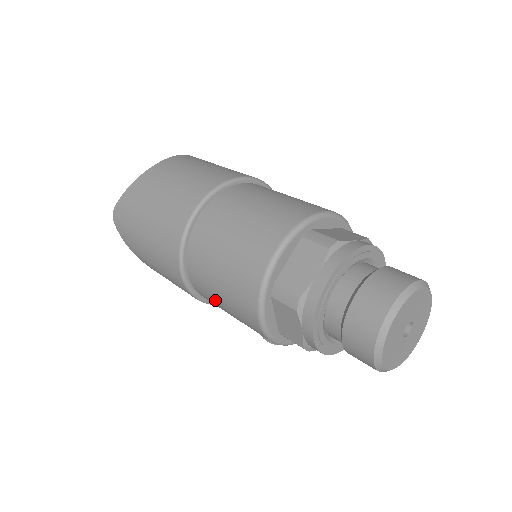
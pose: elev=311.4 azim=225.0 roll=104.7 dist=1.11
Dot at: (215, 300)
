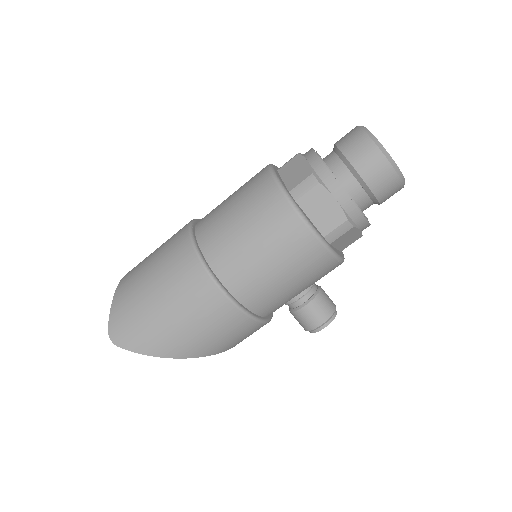
Dot at: (259, 272)
